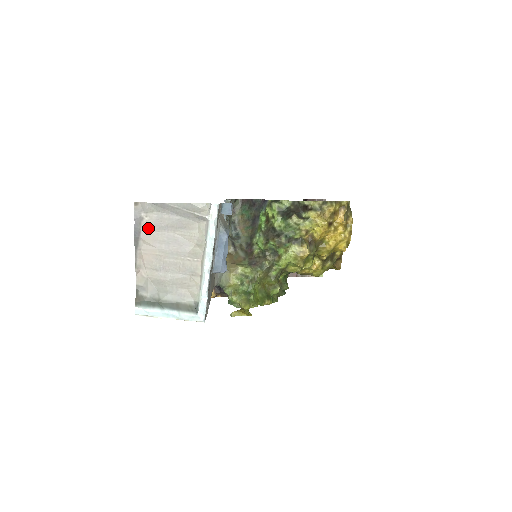
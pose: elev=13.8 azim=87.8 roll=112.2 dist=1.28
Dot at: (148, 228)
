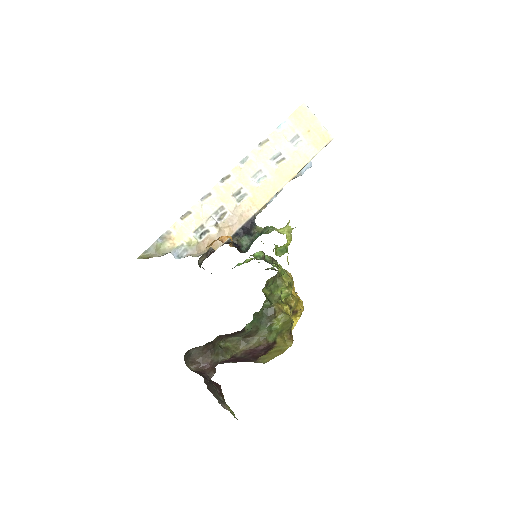
Dot at: occluded
